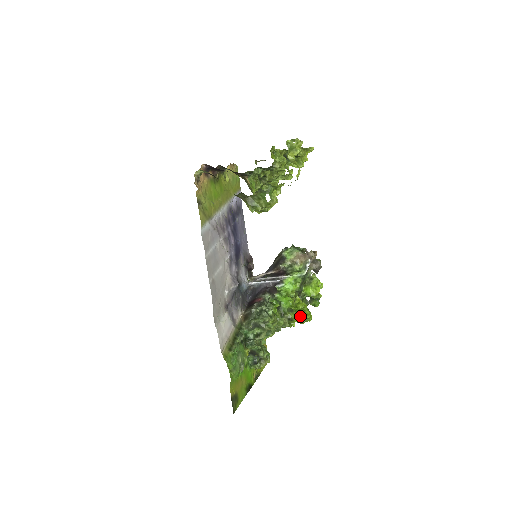
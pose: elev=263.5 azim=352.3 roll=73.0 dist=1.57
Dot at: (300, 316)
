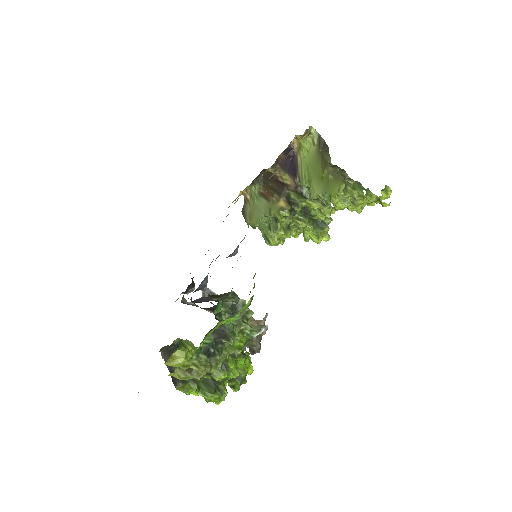
Dot at: (216, 384)
